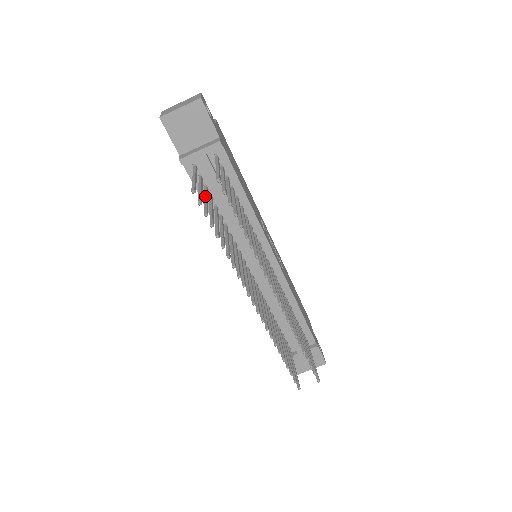
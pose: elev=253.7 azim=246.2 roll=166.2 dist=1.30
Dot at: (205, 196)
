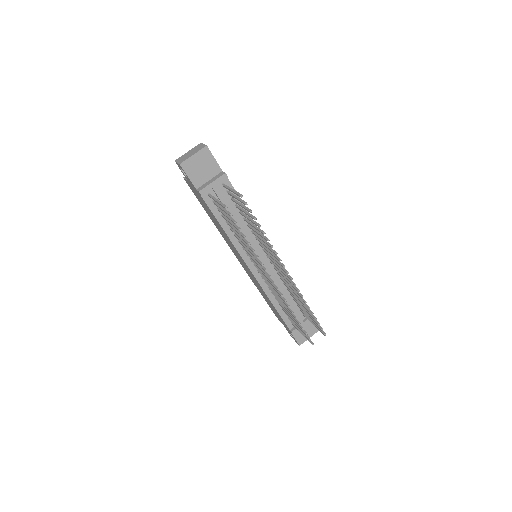
Dot at: (224, 213)
